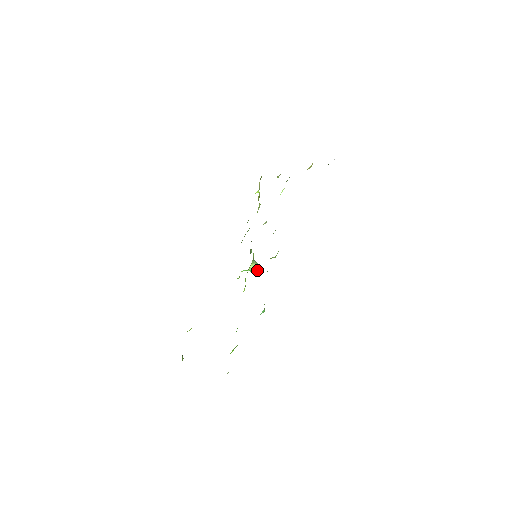
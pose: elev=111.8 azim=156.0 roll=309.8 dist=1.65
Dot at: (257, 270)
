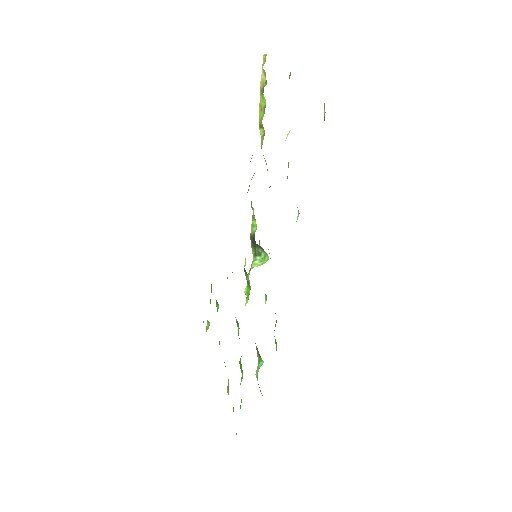
Dot at: (265, 259)
